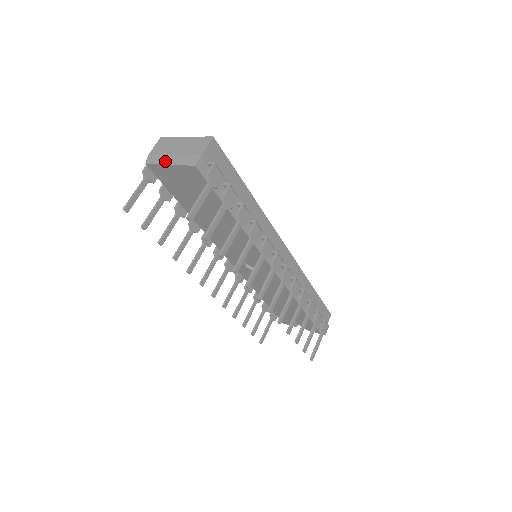
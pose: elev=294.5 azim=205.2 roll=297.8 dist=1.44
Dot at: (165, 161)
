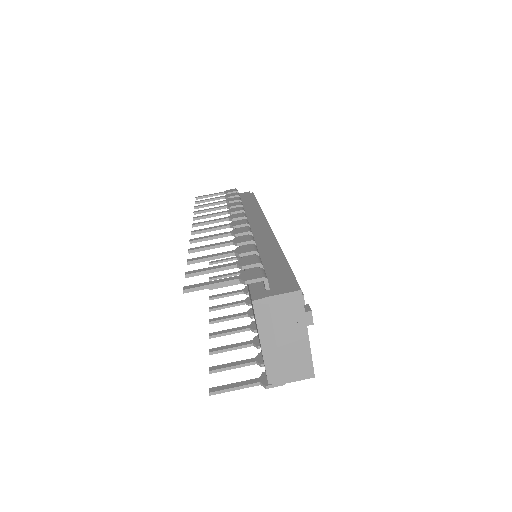
Dot at: (264, 335)
